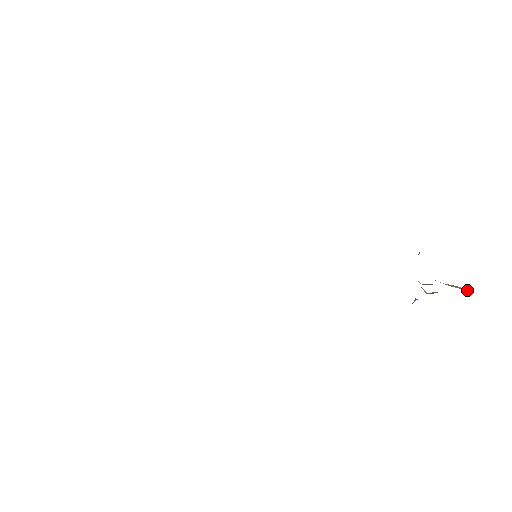
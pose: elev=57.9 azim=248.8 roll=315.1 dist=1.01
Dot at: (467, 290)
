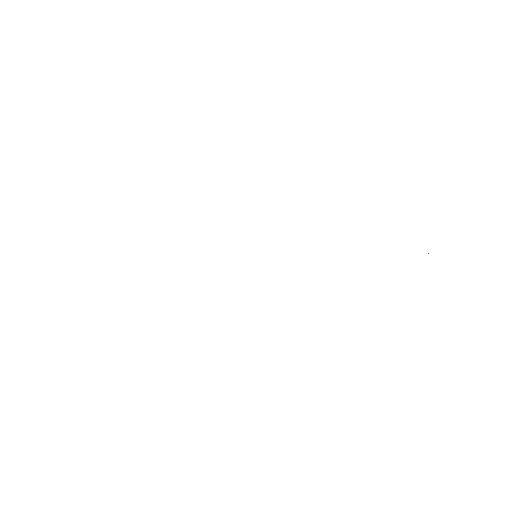
Dot at: occluded
